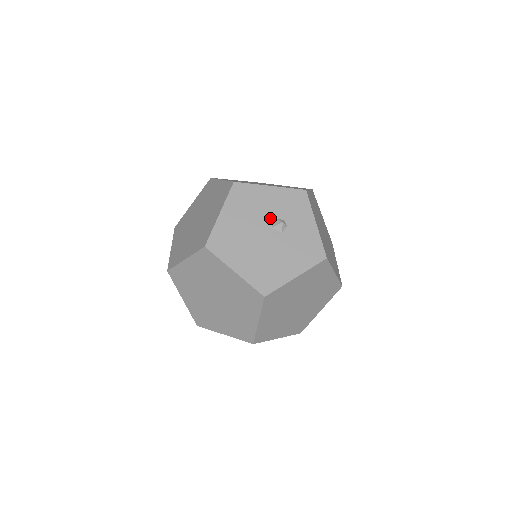
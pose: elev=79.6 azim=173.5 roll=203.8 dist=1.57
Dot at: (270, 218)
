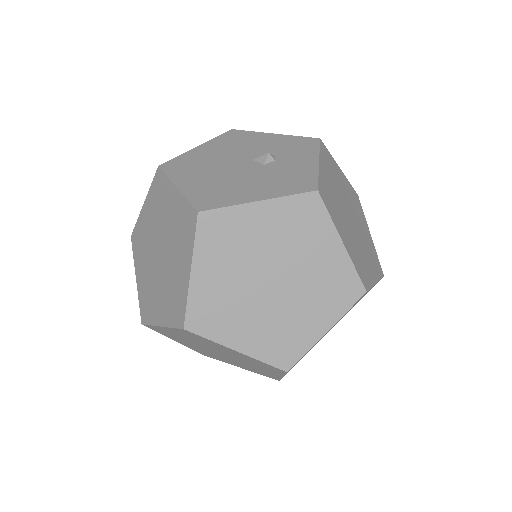
Dot at: (257, 153)
